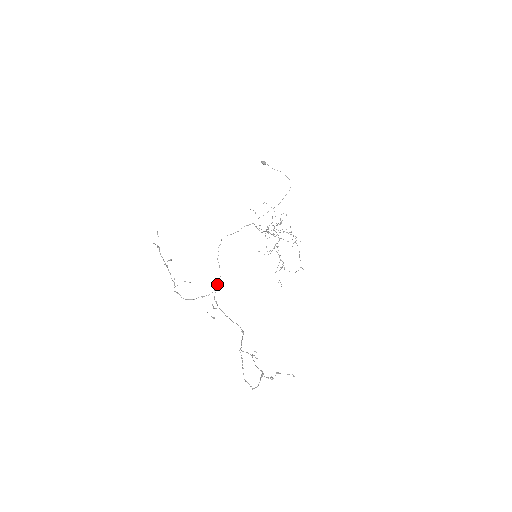
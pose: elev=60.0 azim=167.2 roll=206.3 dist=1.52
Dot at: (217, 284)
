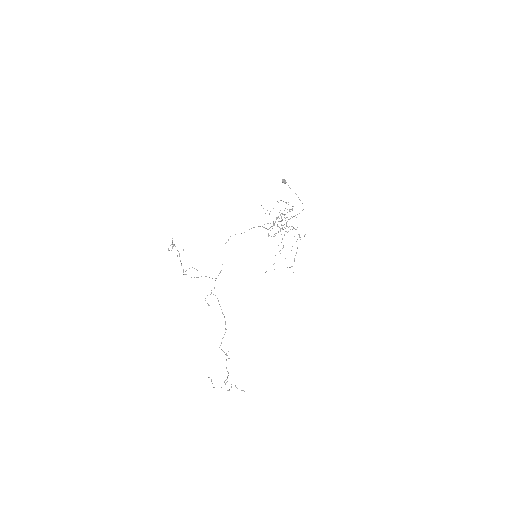
Dot at: (218, 275)
